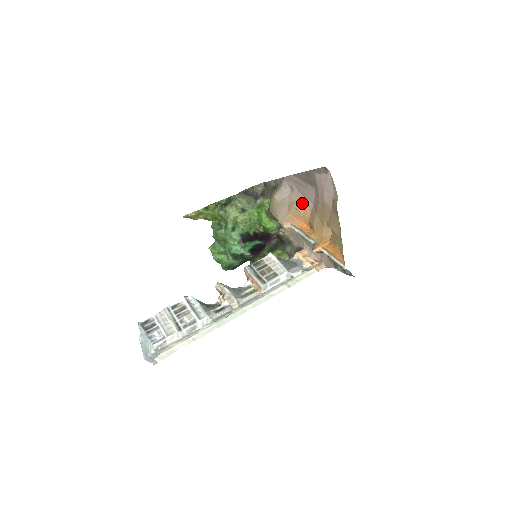
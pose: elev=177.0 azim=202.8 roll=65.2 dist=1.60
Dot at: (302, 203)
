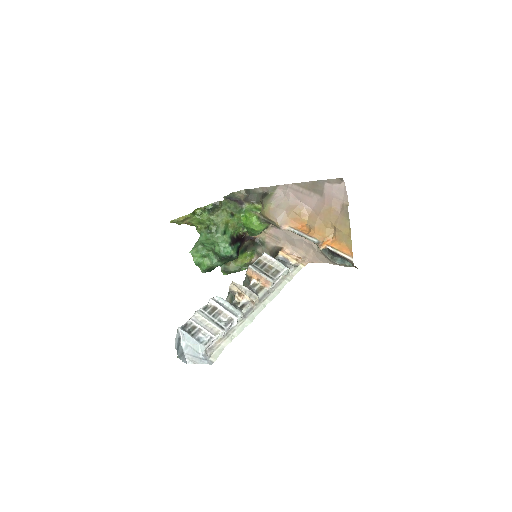
Dot at: (300, 208)
